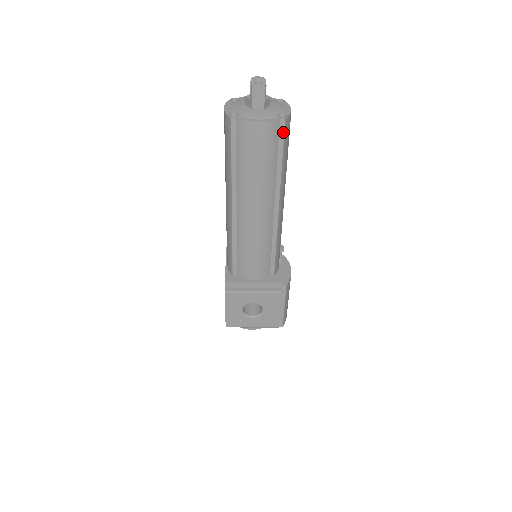
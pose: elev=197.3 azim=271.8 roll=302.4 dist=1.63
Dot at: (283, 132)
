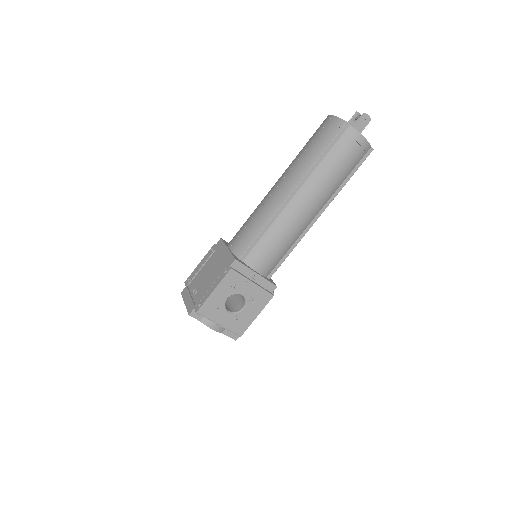
Dot at: occluded
